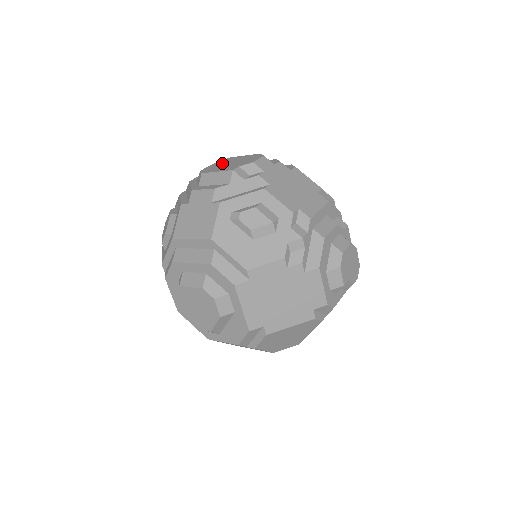
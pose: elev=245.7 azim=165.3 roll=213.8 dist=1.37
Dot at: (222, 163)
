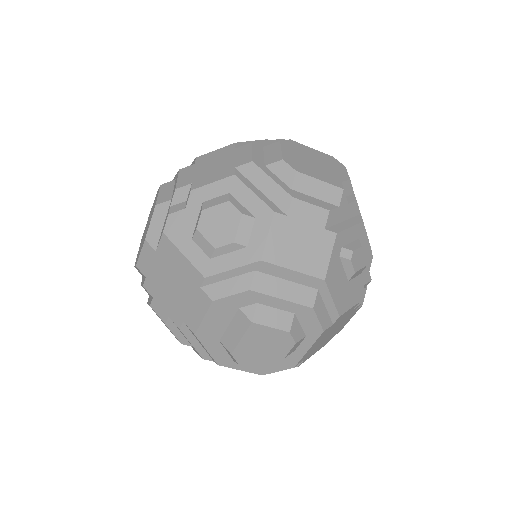
Dot at: (299, 154)
